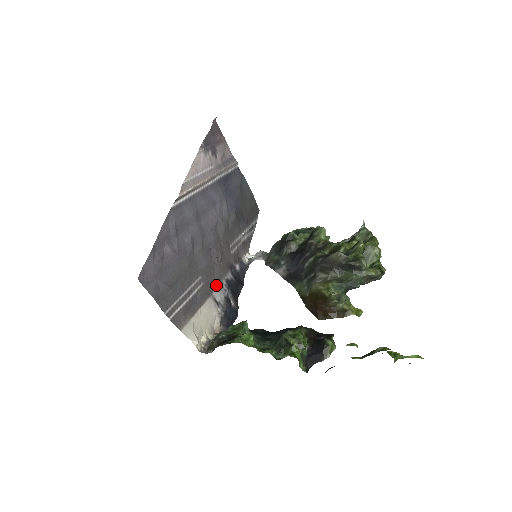
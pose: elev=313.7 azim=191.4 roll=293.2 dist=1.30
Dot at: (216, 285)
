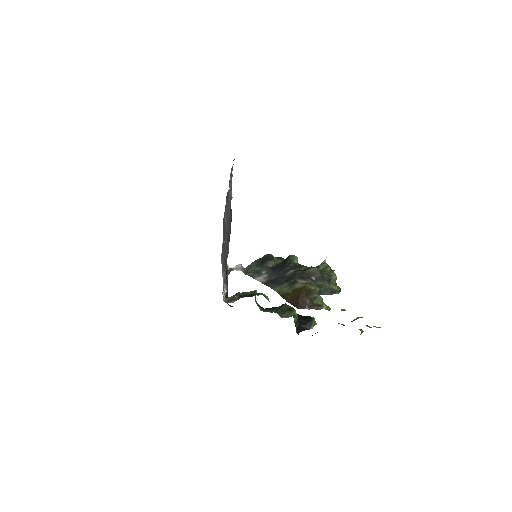
Dot at: occluded
